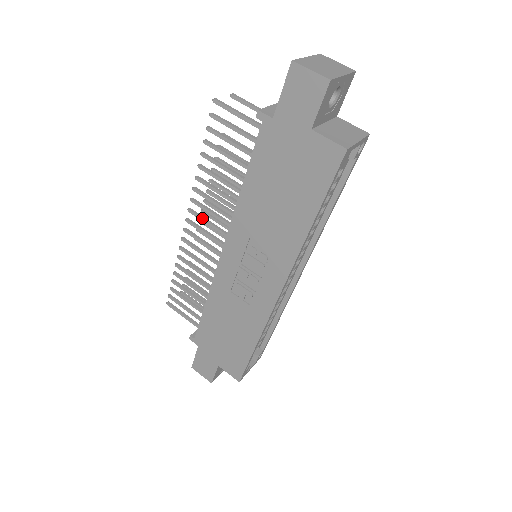
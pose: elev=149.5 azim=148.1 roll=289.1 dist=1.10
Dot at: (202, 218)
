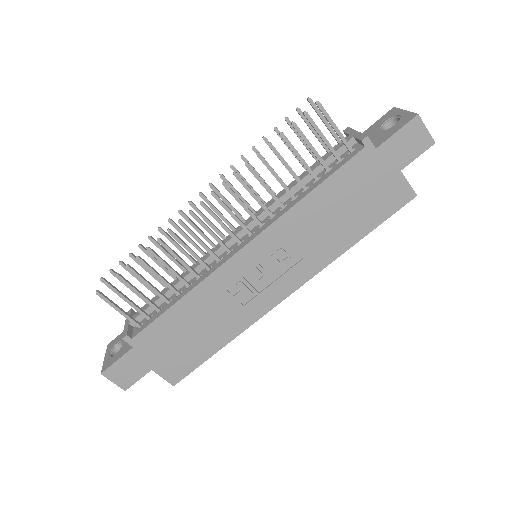
Dot at: (227, 207)
